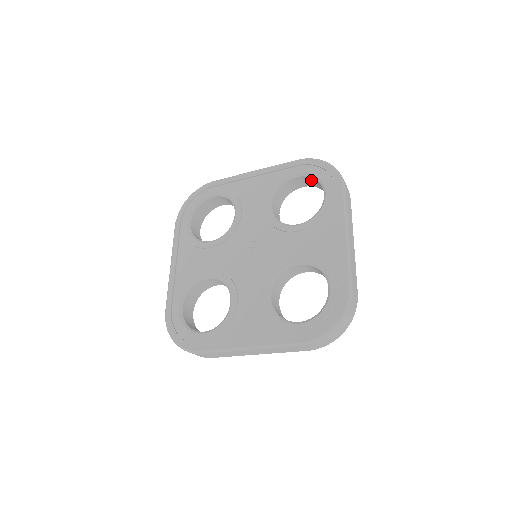
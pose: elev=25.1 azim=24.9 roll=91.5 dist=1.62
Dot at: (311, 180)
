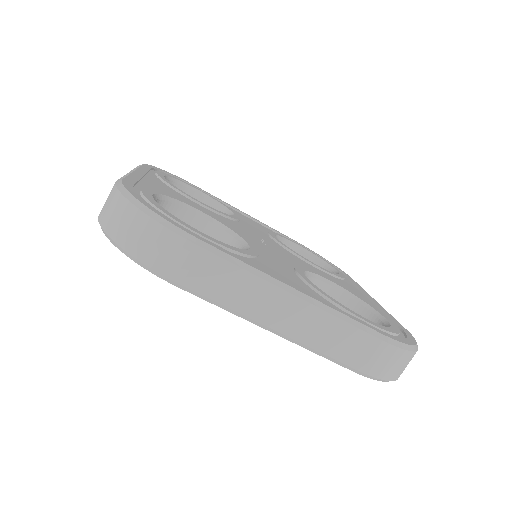
Dot at: occluded
